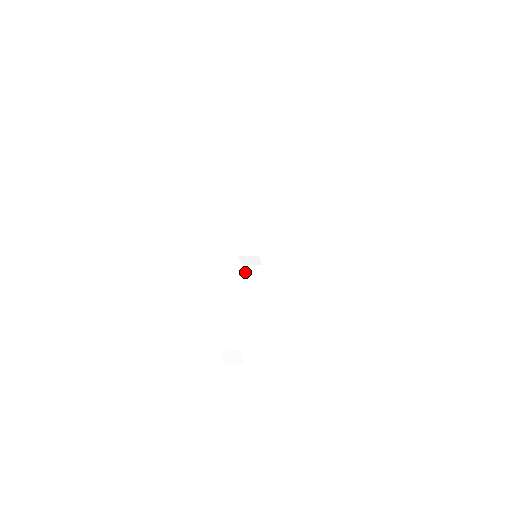
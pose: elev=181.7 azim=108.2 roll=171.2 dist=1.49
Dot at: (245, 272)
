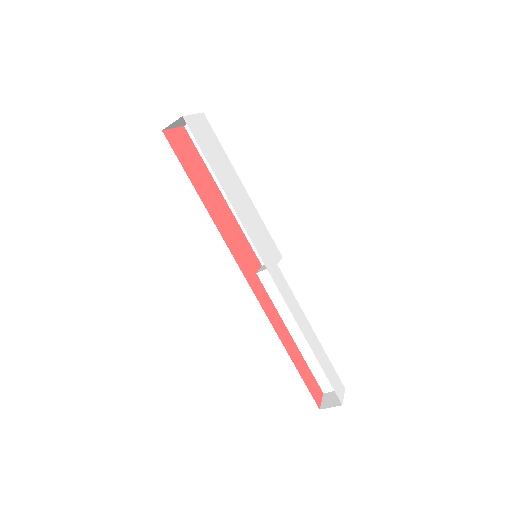
Dot at: (267, 280)
